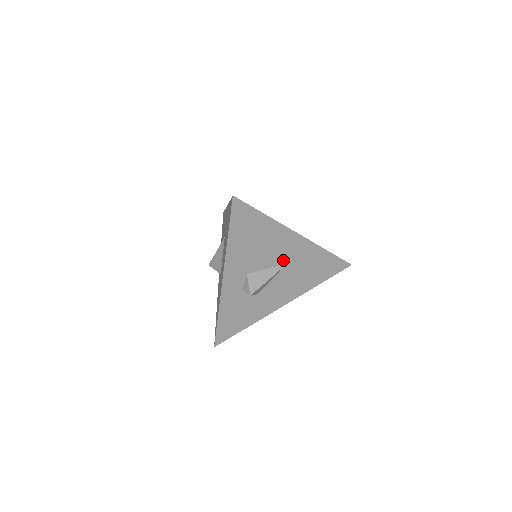
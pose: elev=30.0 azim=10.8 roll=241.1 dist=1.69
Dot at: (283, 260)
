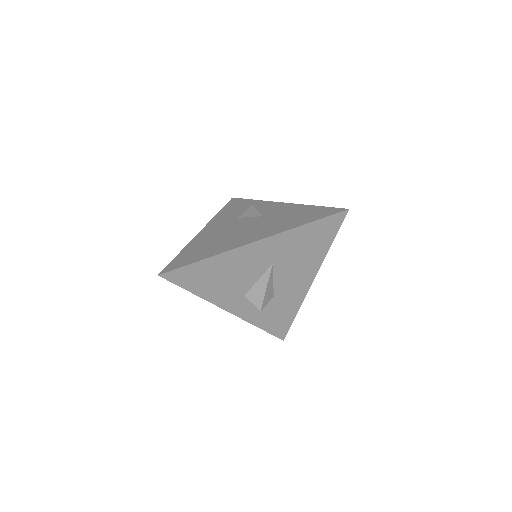
Dot at: (265, 265)
